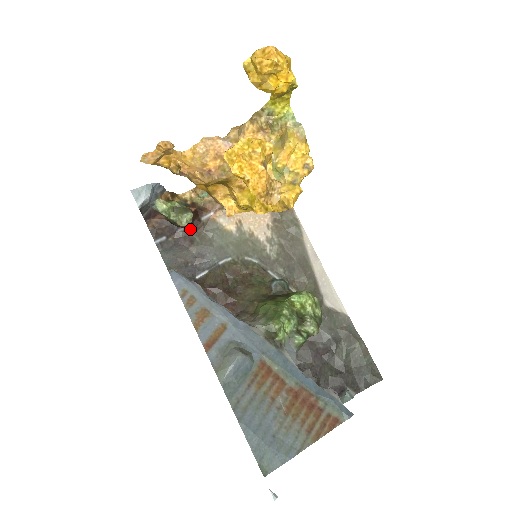
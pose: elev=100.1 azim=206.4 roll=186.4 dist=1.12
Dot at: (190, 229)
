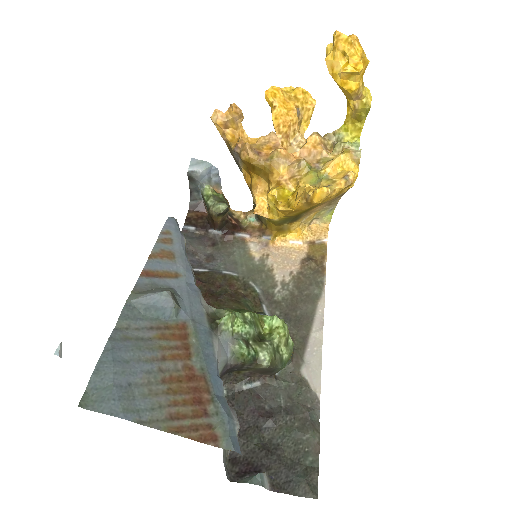
Dot at: (220, 235)
